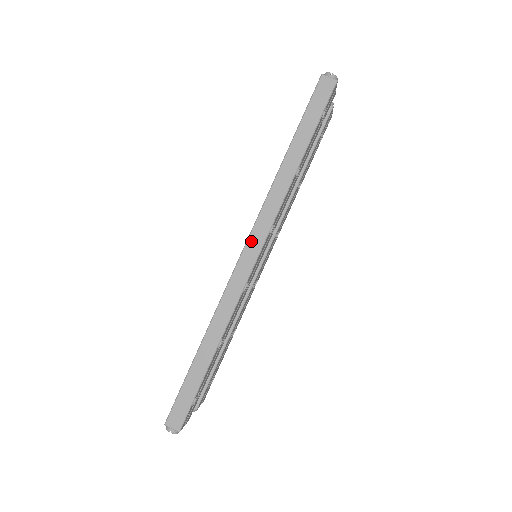
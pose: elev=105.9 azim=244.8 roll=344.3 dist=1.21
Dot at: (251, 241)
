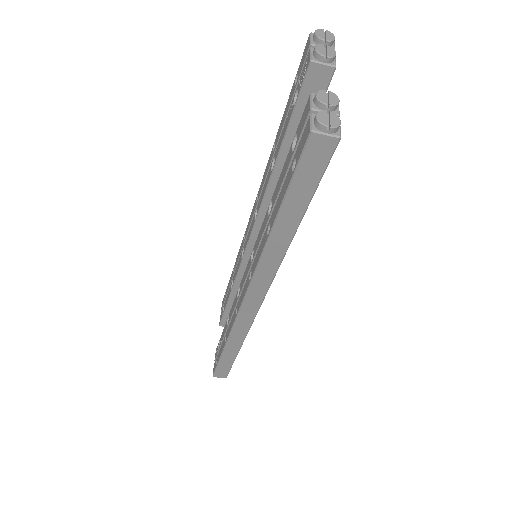
Dot at: (250, 296)
